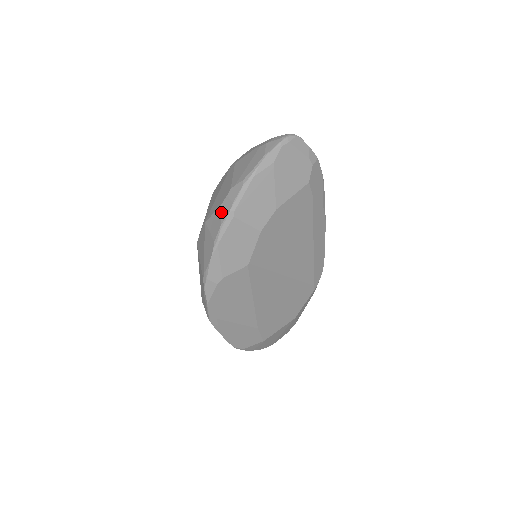
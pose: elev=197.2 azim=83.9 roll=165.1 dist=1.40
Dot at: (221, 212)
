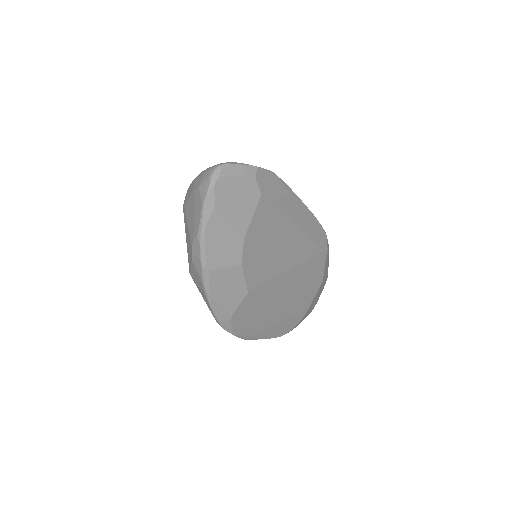
Dot at: (196, 269)
